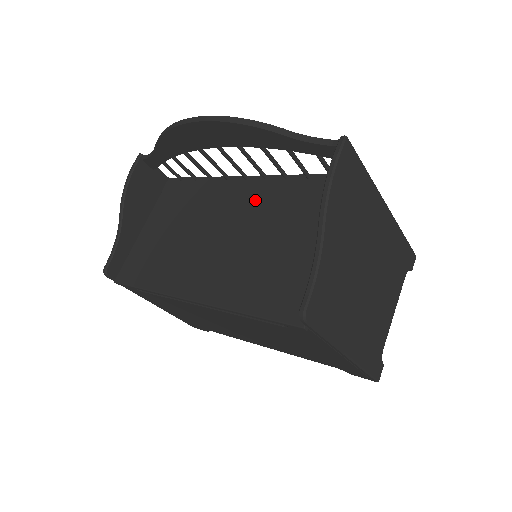
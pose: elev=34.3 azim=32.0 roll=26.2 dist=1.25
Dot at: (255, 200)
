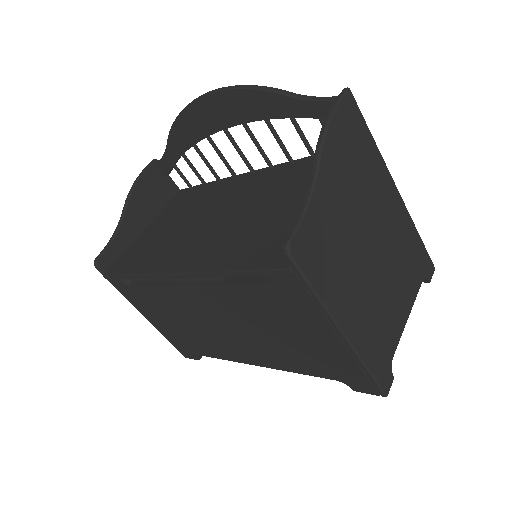
Dot at: (258, 184)
